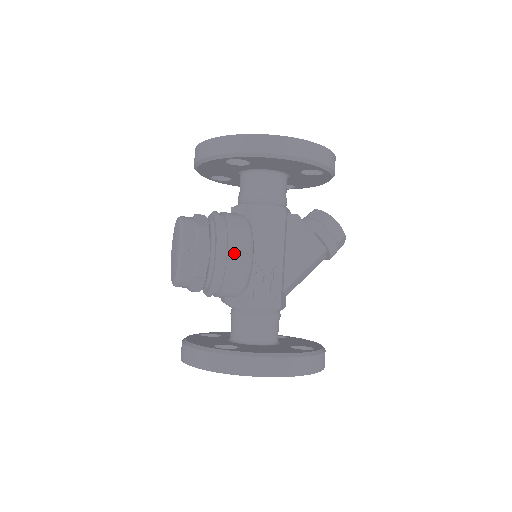
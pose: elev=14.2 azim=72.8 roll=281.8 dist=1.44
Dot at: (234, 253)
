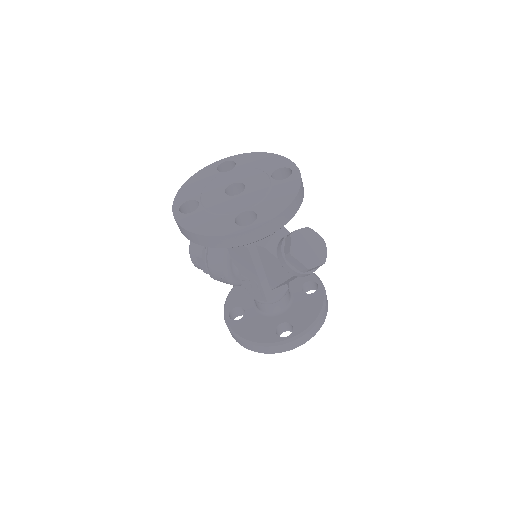
Dot at: (216, 274)
